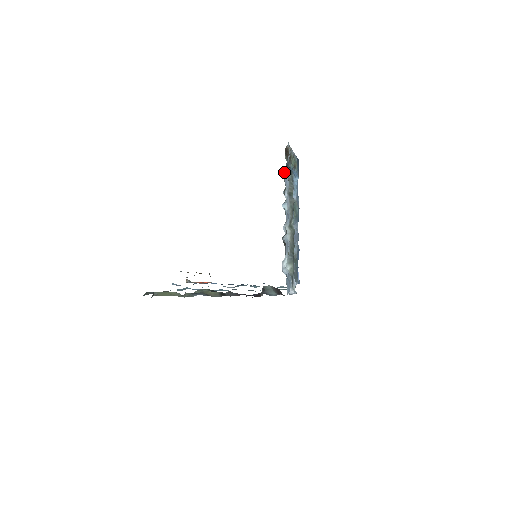
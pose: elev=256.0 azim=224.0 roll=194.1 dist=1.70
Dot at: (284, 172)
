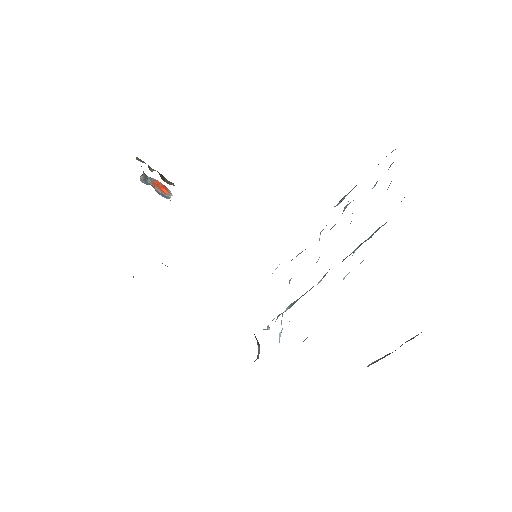
Dot at: occluded
